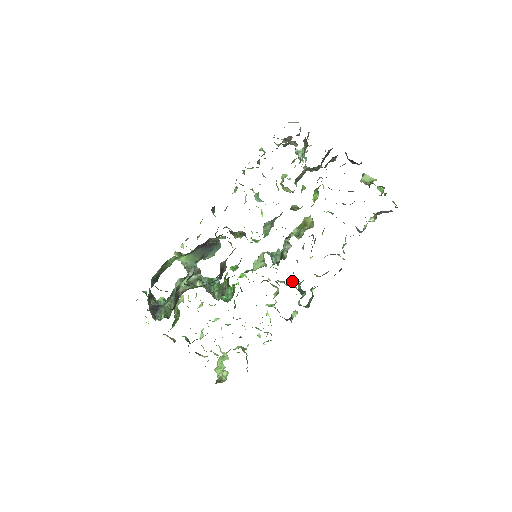
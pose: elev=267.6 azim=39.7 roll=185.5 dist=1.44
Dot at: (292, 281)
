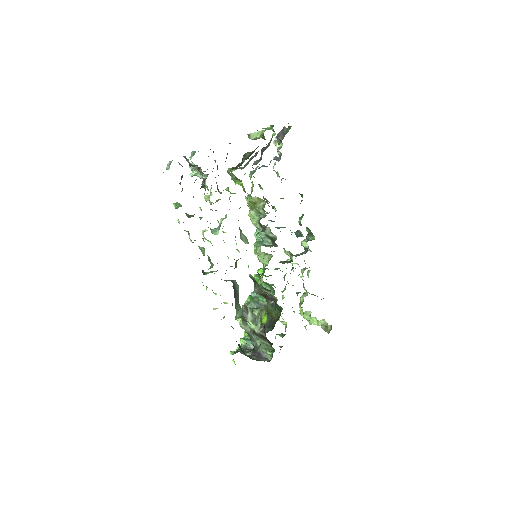
Dot at: occluded
